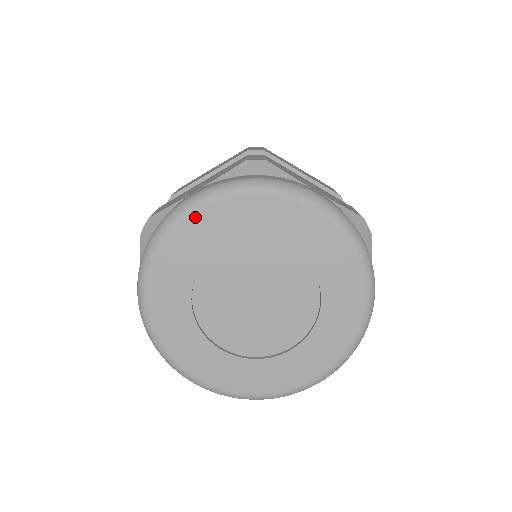
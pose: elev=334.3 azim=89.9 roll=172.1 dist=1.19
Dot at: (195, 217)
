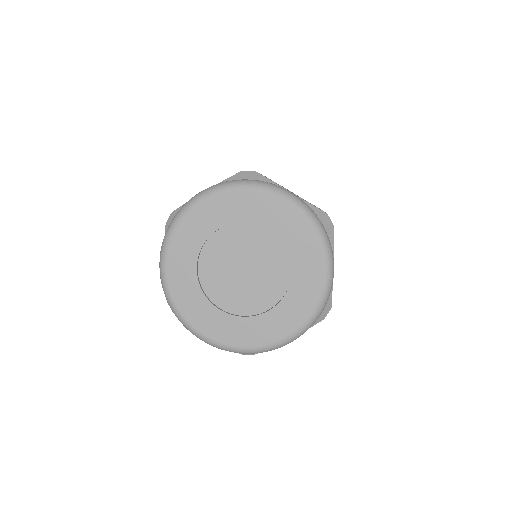
Dot at: (201, 205)
